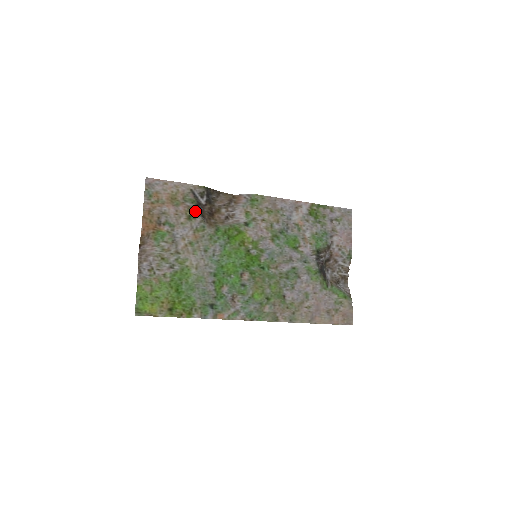
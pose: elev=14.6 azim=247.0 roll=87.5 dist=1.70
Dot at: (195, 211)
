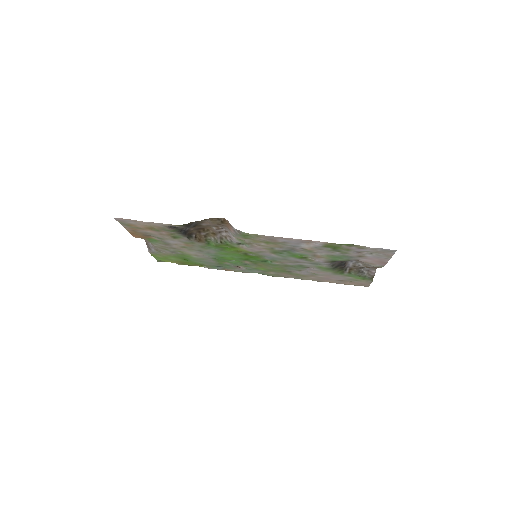
Dot at: (179, 234)
